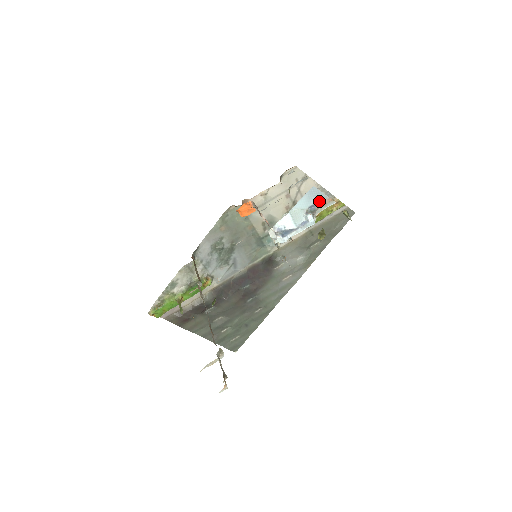
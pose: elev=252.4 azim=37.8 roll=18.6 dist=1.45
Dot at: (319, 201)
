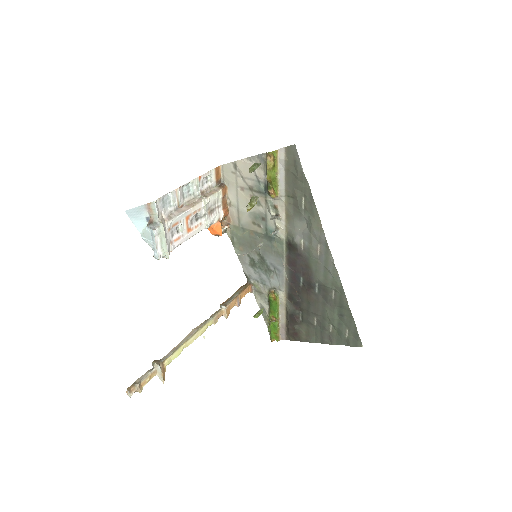
Dot at: (146, 212)
